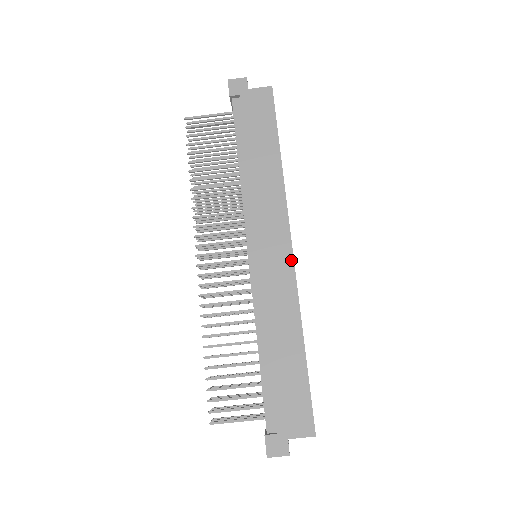
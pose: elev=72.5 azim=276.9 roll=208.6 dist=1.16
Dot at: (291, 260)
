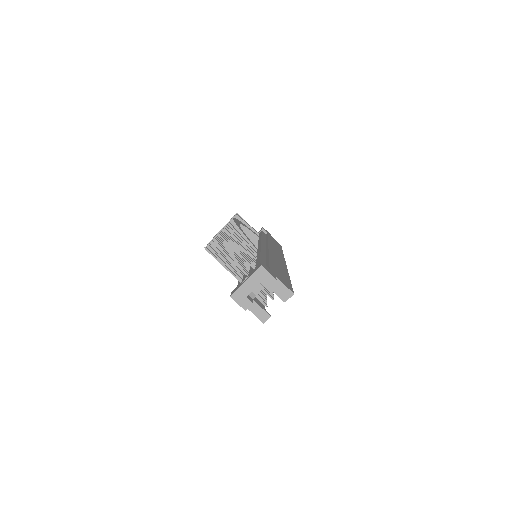
Dot at: (285, 263)
